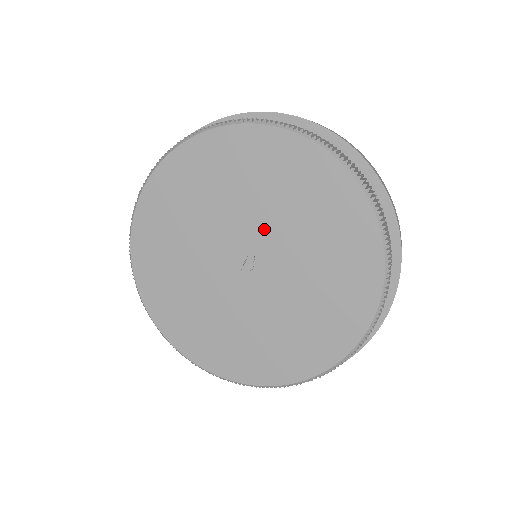
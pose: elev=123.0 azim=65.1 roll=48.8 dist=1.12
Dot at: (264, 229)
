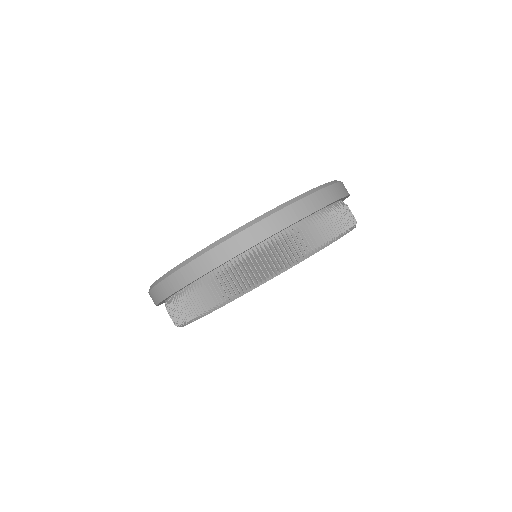
Dot at: occluded
